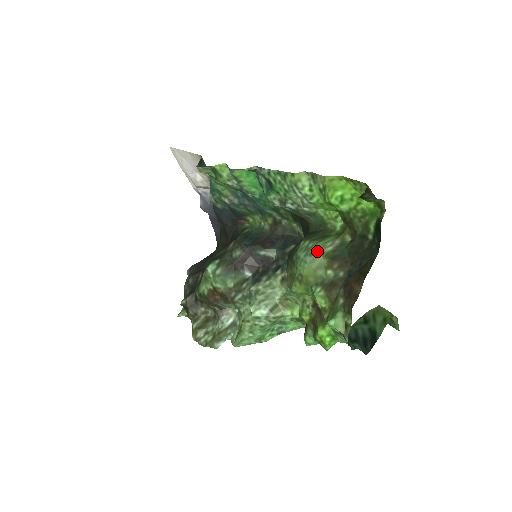
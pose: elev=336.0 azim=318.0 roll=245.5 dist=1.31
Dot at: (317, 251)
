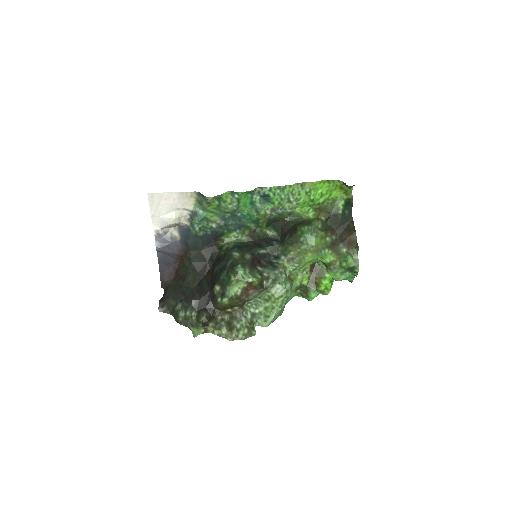
Dot at: (317, 229)
